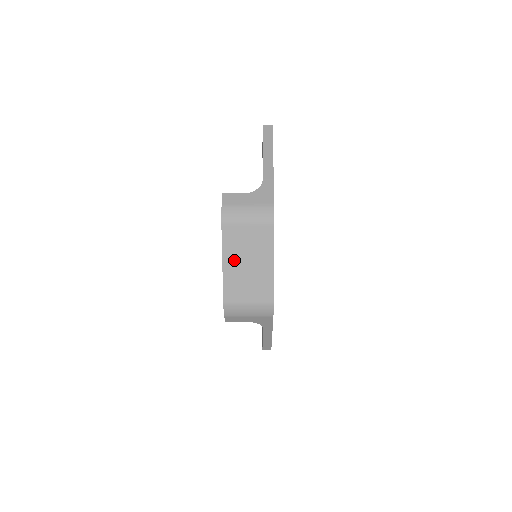
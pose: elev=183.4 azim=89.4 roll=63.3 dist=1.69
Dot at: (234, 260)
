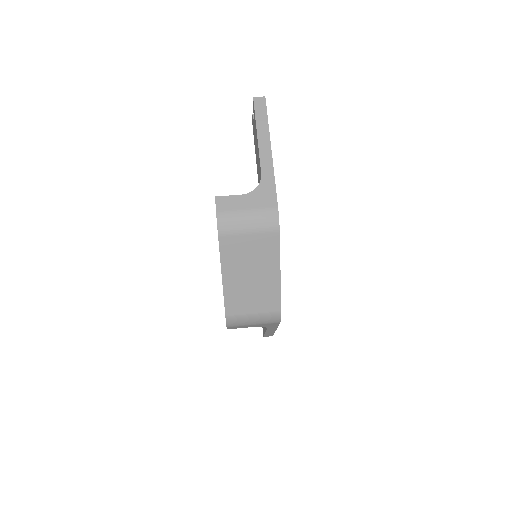
Dot at: (235, 272)
